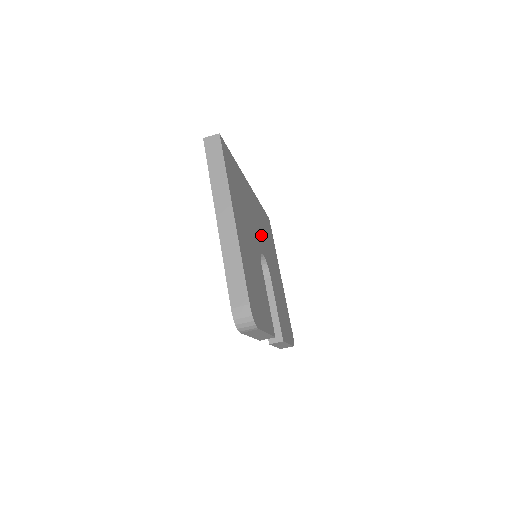
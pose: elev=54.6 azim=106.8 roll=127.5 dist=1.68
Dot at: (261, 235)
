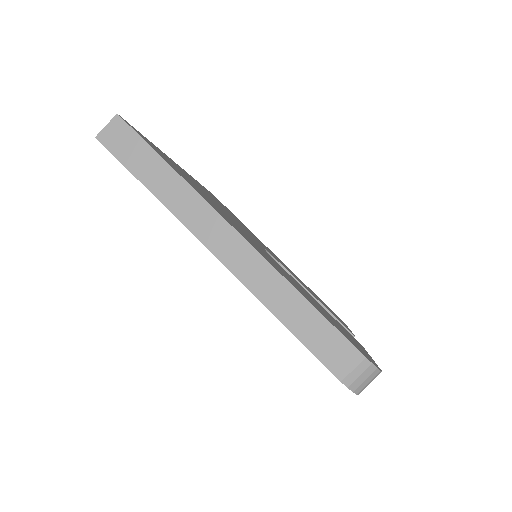
Dot at: occluded
